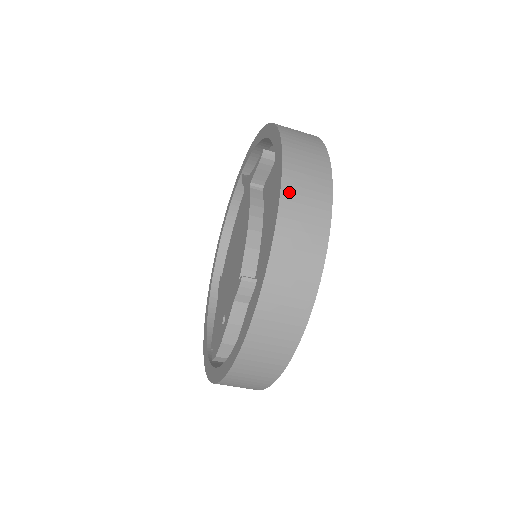
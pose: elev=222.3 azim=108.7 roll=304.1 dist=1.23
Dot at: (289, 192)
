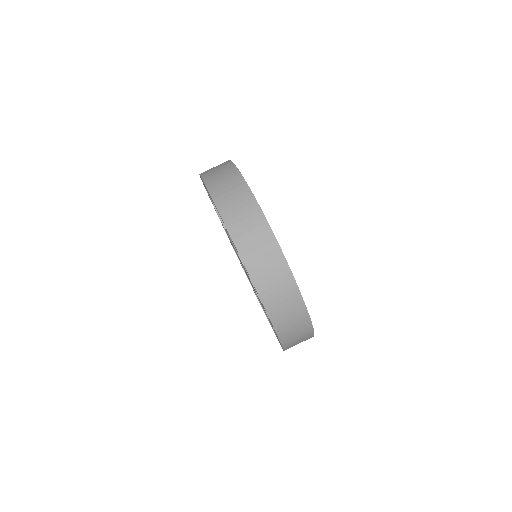
Dot at: (207, 177)
